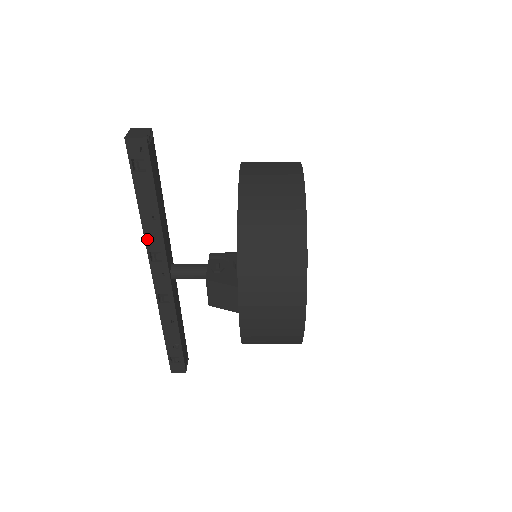
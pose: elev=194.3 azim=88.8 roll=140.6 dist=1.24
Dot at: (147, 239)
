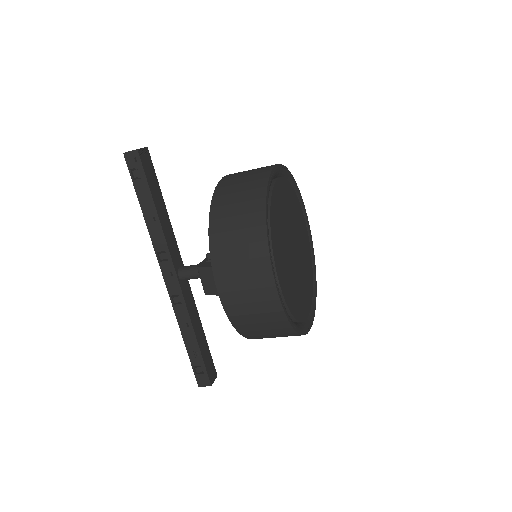
Dot at: (153, 240)
